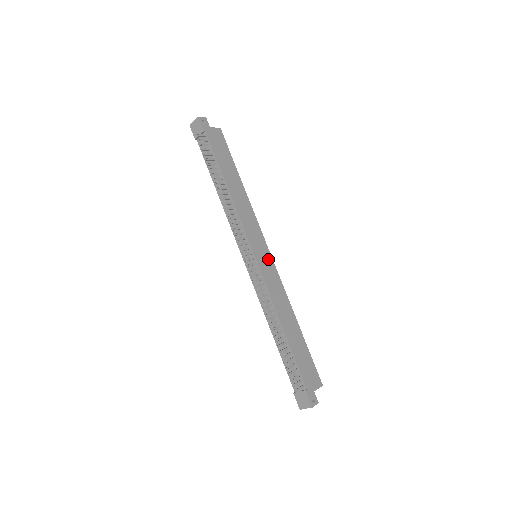
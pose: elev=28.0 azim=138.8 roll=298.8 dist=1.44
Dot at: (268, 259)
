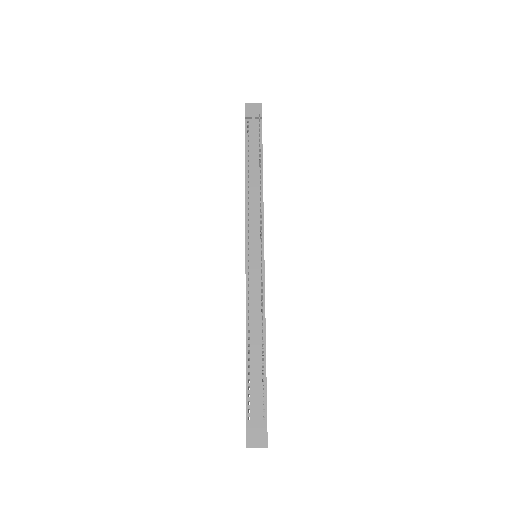
Dot at: occluded
